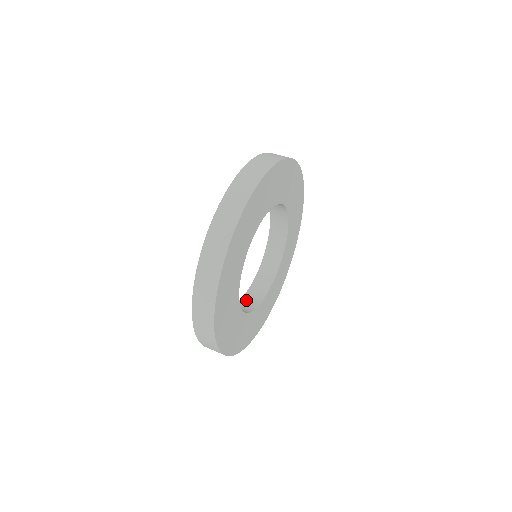
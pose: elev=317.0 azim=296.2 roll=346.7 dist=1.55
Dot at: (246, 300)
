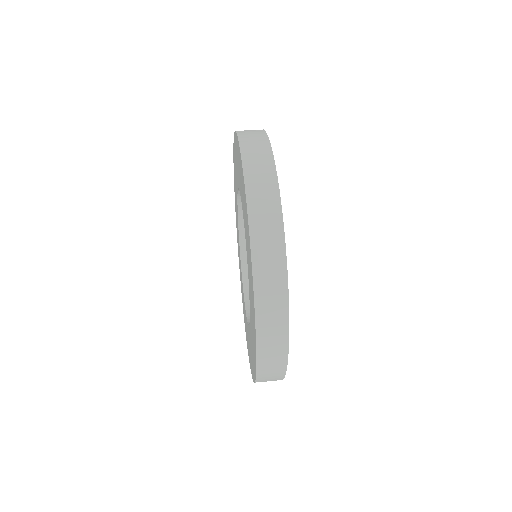
Dot at: occluded
